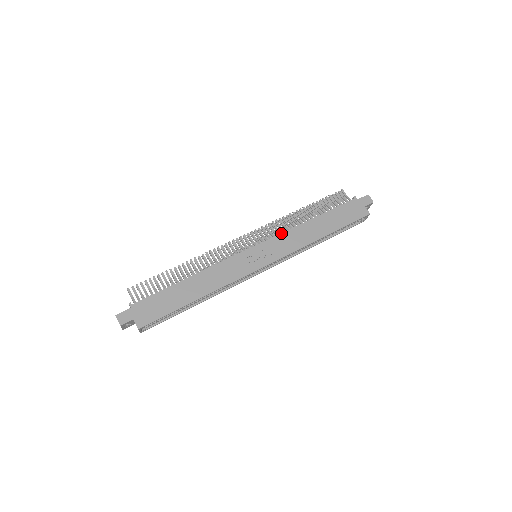
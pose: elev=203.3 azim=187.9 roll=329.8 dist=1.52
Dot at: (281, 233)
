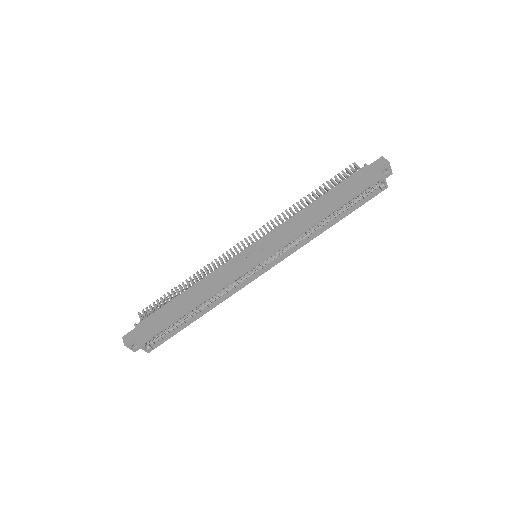
Dot at: (279, 225)
